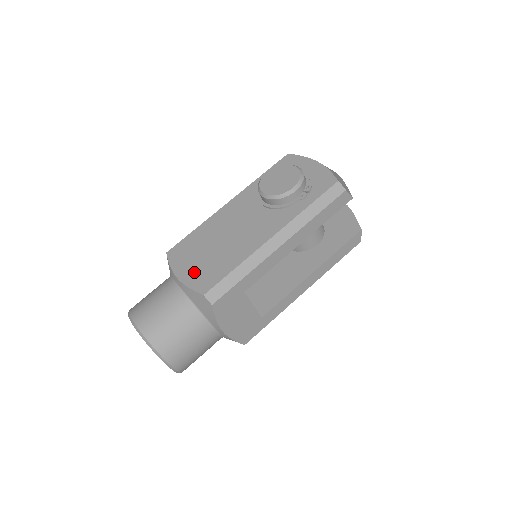
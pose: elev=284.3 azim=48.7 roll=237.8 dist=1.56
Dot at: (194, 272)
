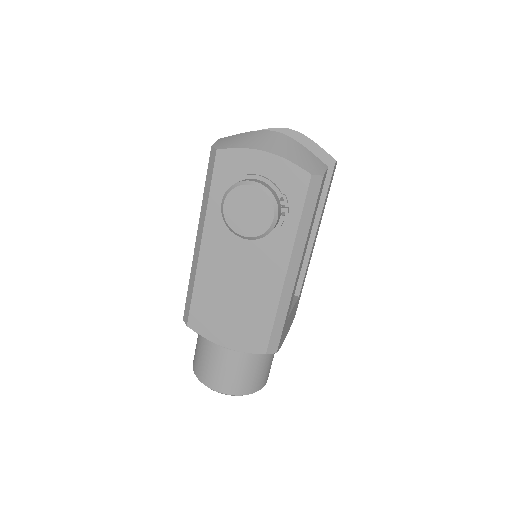
Dot at: (236, 337)
